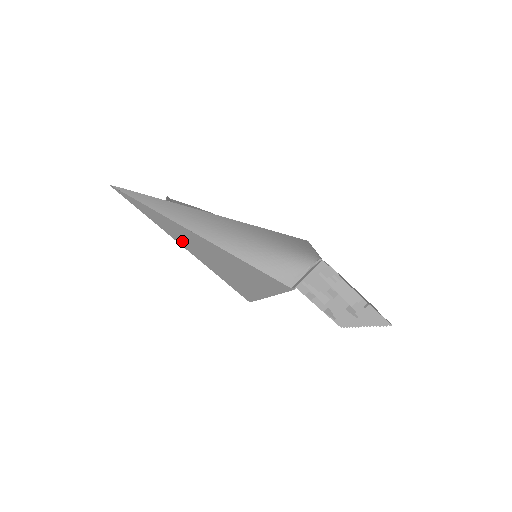
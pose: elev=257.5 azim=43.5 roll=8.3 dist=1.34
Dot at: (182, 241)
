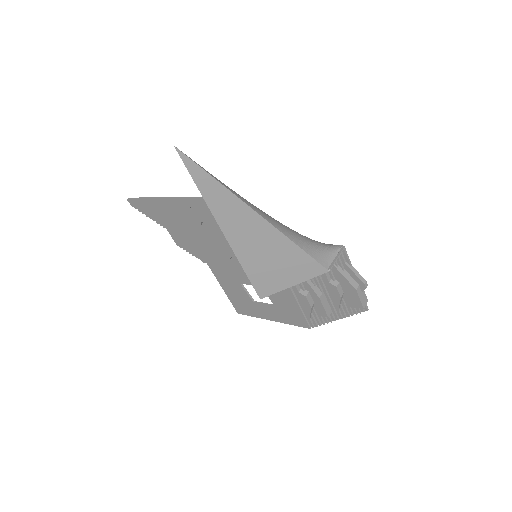
Dot at: (227, 223)
